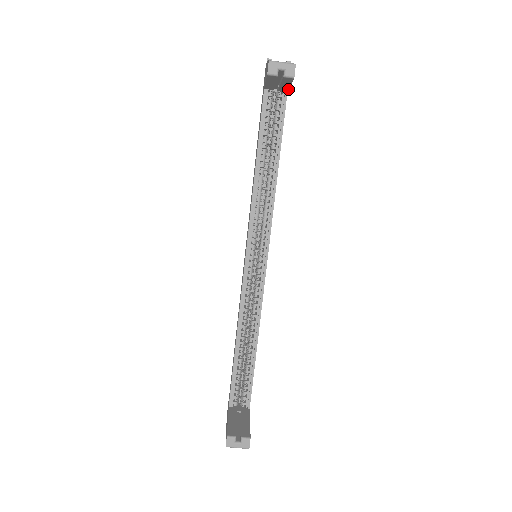
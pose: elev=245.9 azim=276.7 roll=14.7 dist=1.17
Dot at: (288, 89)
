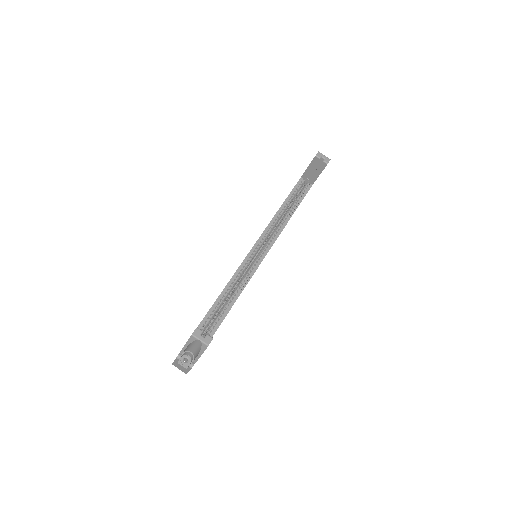
Dot at: (315, 180)
